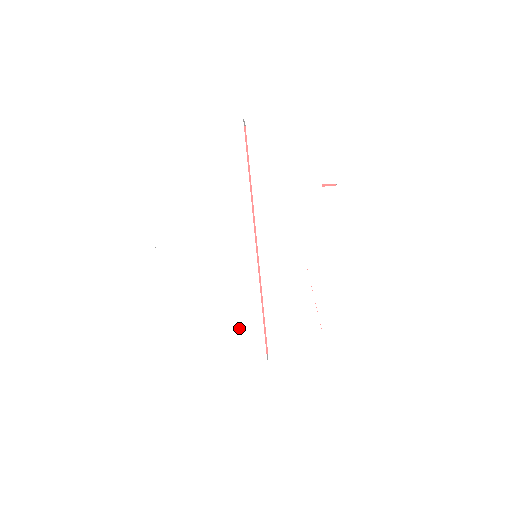
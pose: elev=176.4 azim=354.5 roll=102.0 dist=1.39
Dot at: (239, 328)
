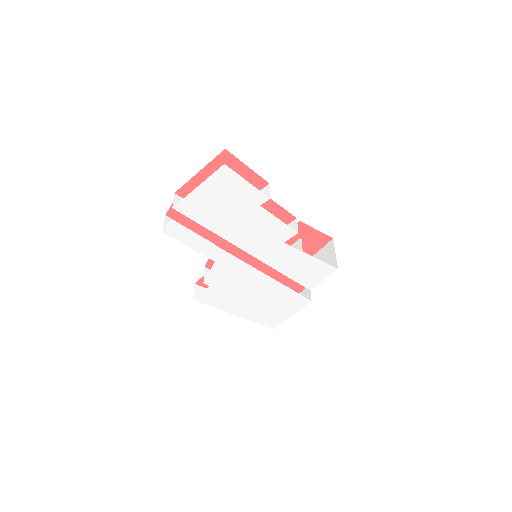
Dot at: (281, 298)
